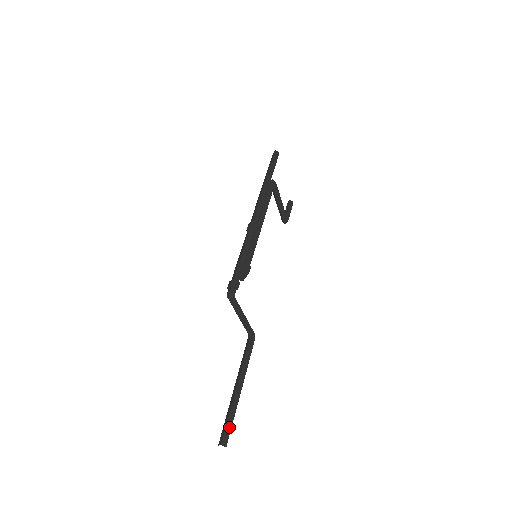
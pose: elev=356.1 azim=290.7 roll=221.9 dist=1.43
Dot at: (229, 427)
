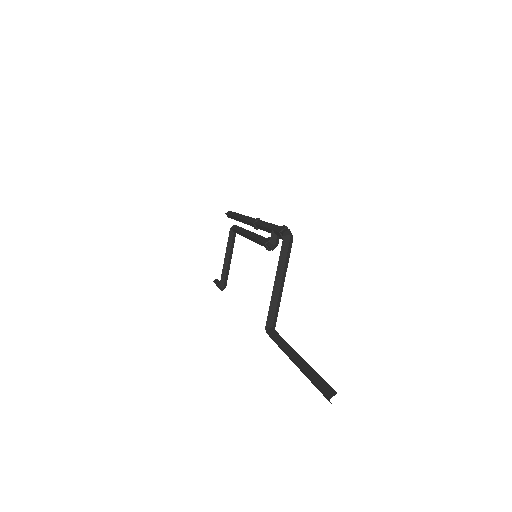
Dot at: (326, 383)
